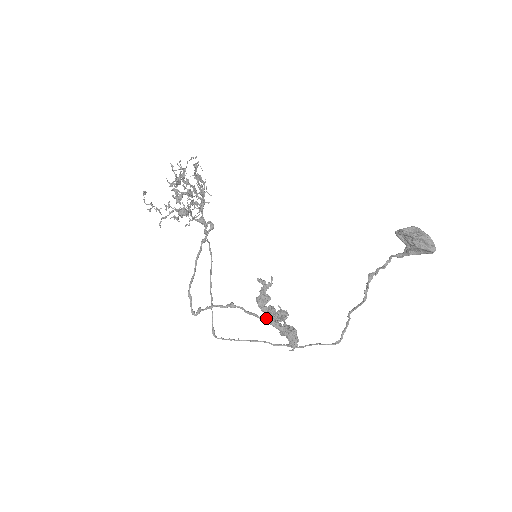
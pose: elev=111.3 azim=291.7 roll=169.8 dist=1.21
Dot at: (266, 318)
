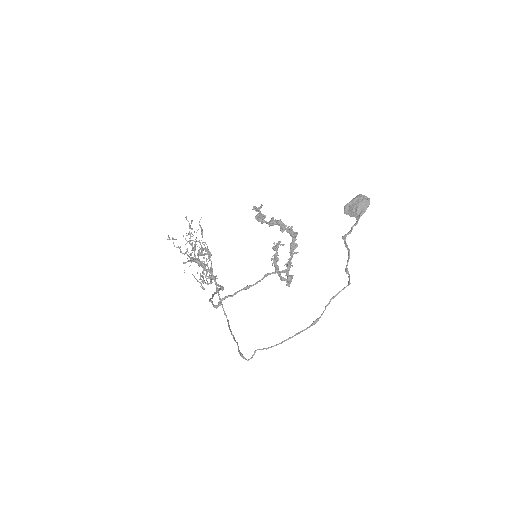
Dot at: (276, 272)
